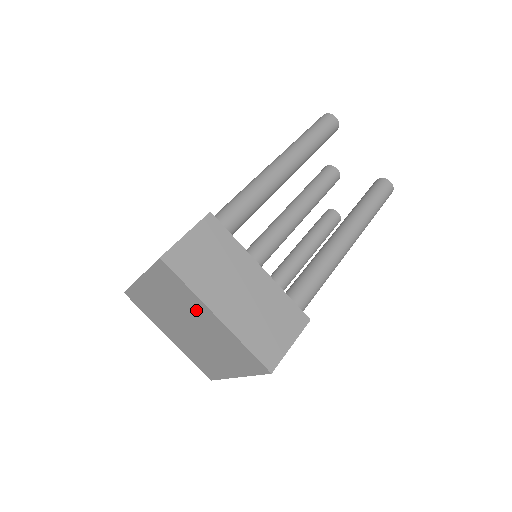
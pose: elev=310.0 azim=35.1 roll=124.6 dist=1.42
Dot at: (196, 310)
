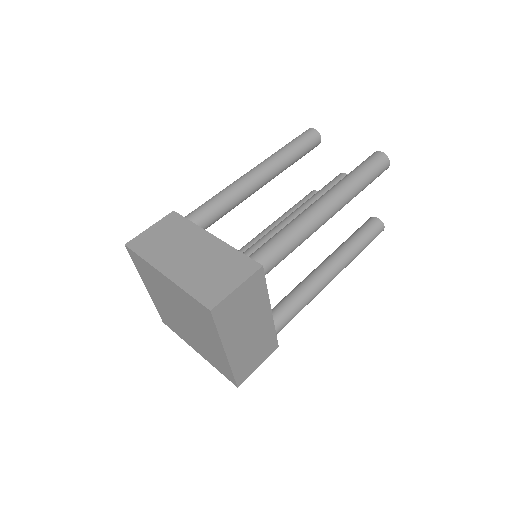
Dot at: (162, 283)
